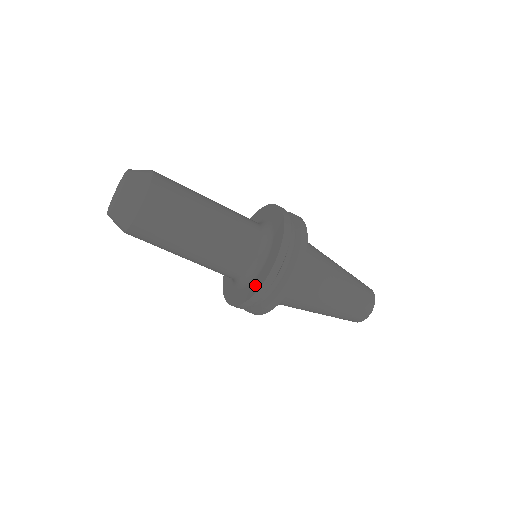
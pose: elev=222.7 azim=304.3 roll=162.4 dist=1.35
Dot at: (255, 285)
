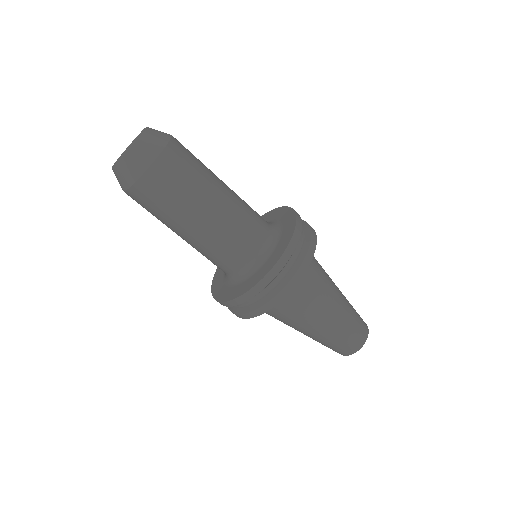
Dot at: (225, 293)
